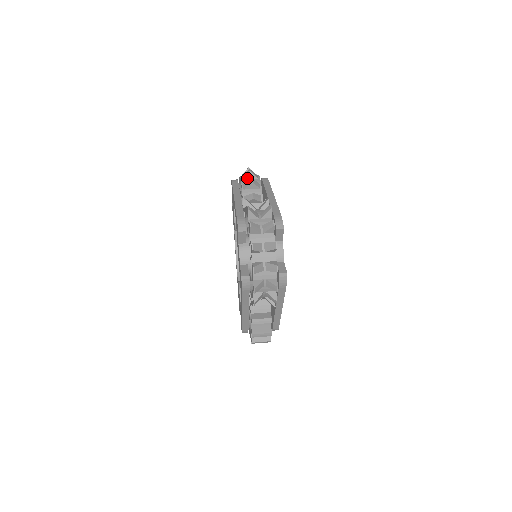
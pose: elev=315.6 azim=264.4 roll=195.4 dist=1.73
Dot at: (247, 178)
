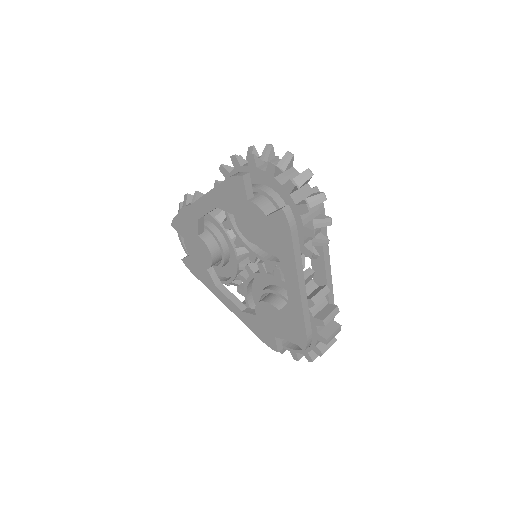
Dot at: (189, 202)
